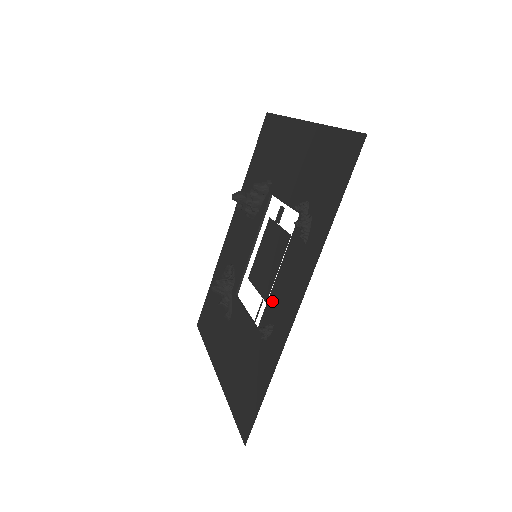
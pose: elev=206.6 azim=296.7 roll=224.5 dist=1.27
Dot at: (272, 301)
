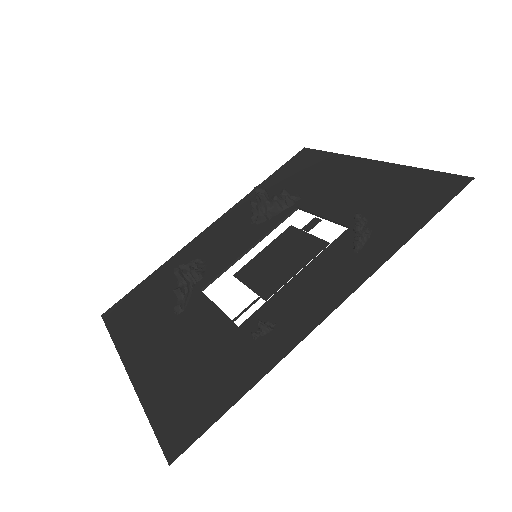
Dot at: (279, 300)
